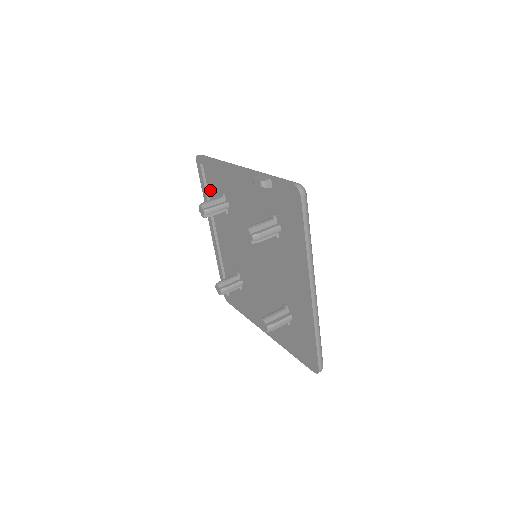
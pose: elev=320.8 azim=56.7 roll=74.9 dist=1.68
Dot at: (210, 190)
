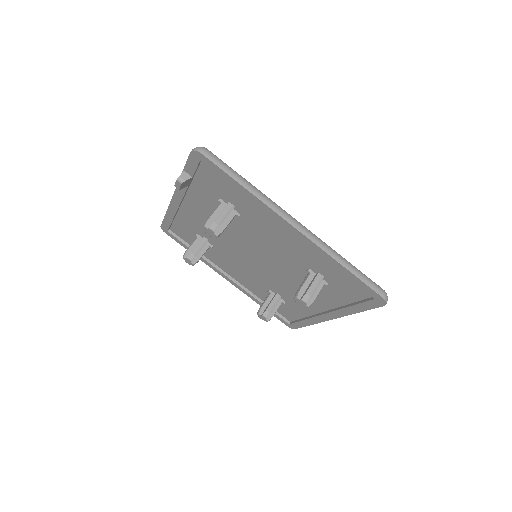
Dot at: occluded
